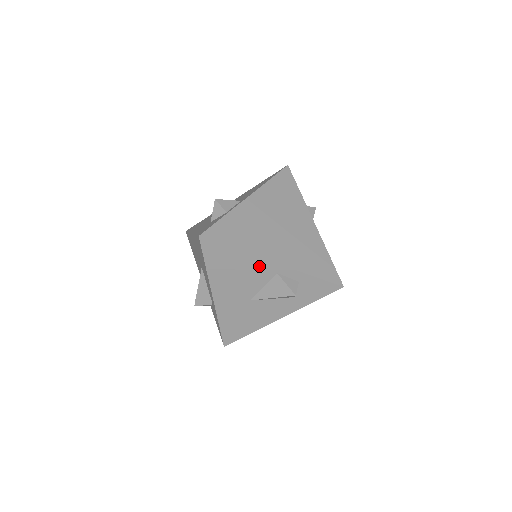
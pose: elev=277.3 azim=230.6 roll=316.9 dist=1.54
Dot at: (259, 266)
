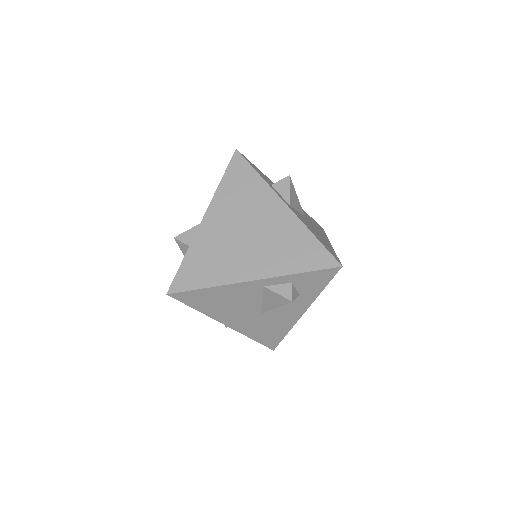
Dot at: (242, 289)
